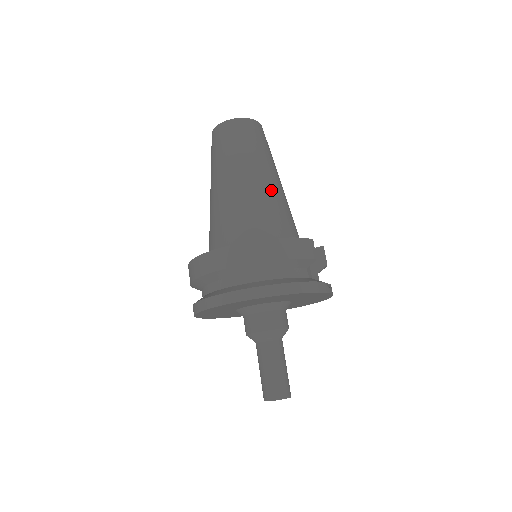
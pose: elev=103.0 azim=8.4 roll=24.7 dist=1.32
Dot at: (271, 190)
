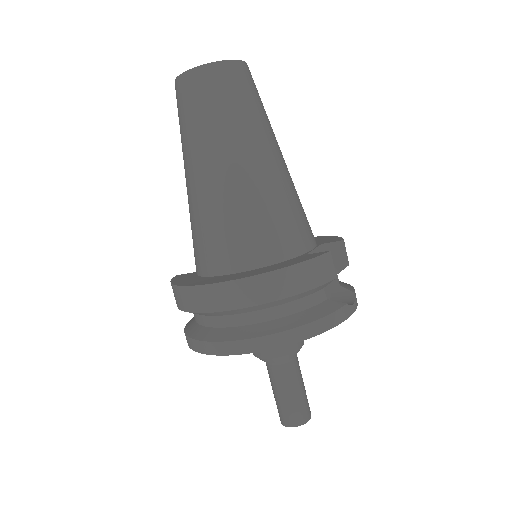
Dot at: (268, 178)
